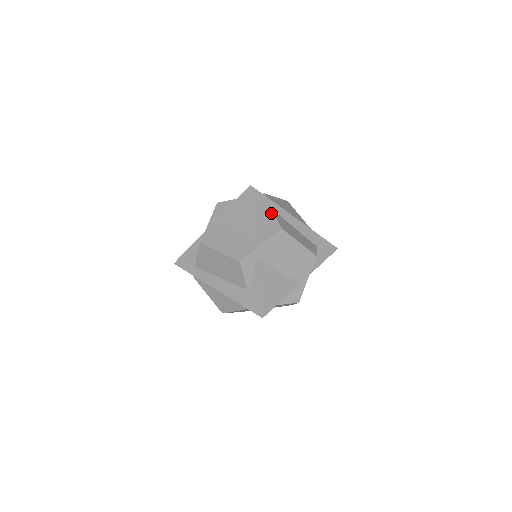
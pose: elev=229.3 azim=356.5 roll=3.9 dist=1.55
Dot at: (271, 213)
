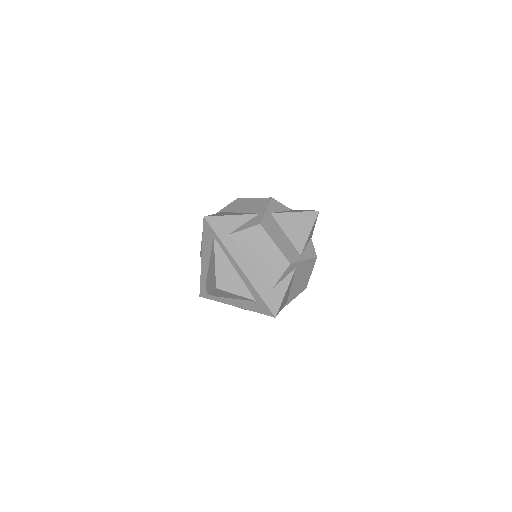
Dot at: (311, 239)
